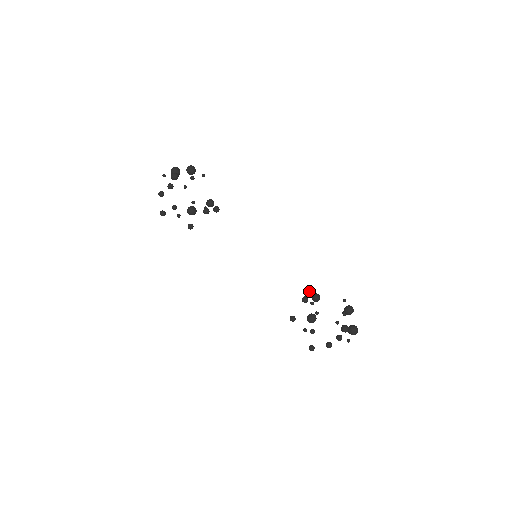
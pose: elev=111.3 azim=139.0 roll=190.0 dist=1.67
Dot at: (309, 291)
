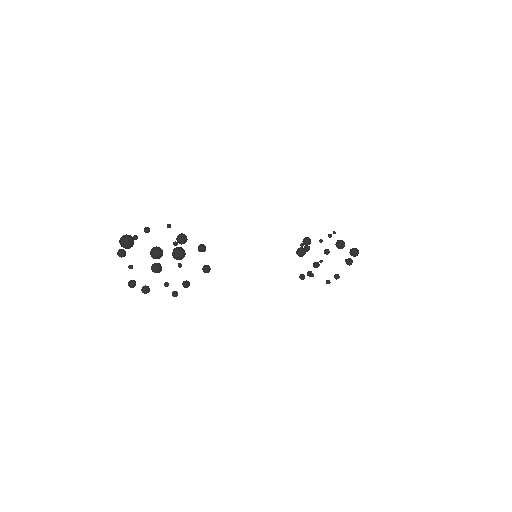
Dot at: occluded
